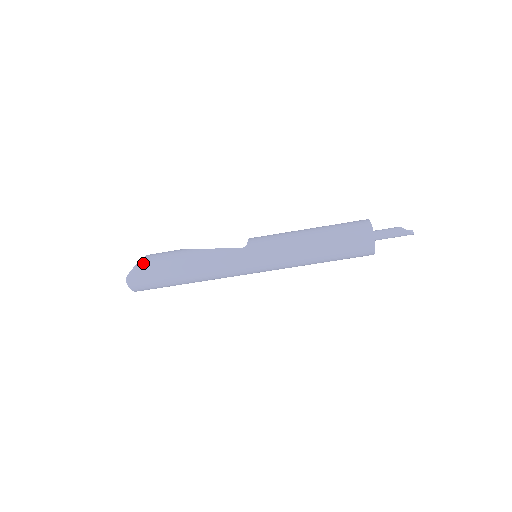
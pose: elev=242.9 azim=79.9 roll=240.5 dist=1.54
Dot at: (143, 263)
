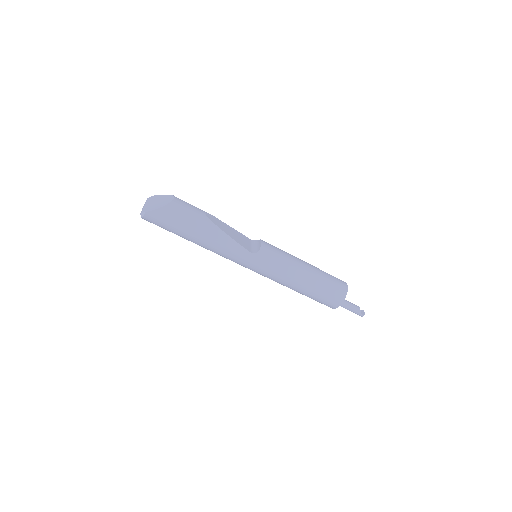
Dot at: (167, 211)
